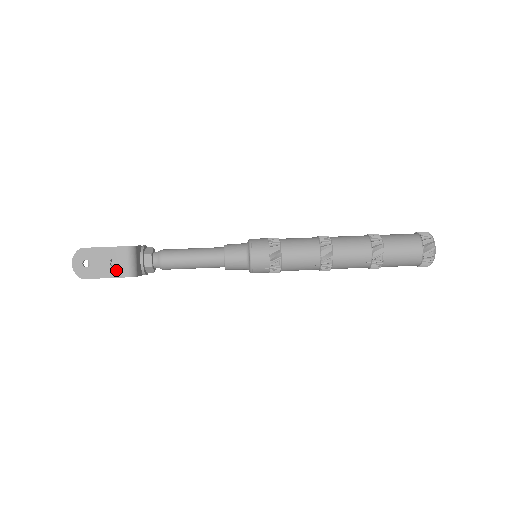
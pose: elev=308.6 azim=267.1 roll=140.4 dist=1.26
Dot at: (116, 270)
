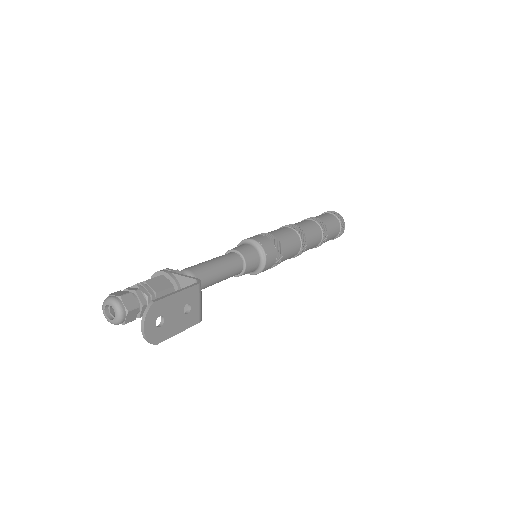
Dot at: (189, 318)
